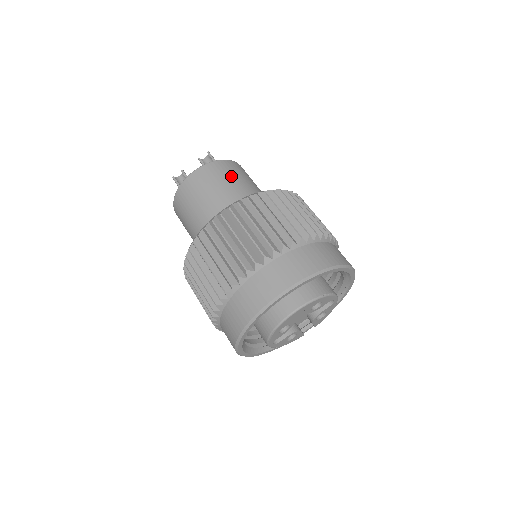
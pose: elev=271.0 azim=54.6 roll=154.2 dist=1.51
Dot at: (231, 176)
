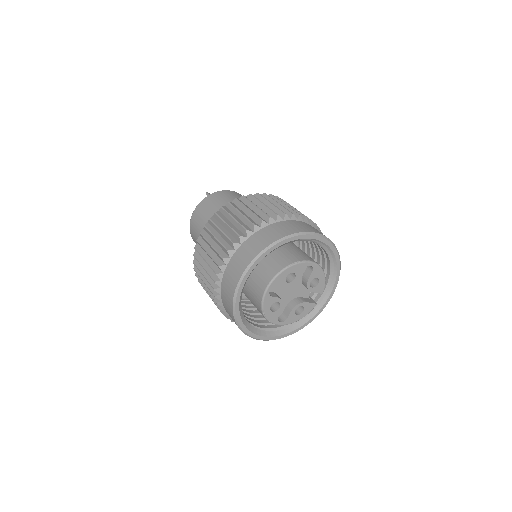
Dot at: (214, 205)
